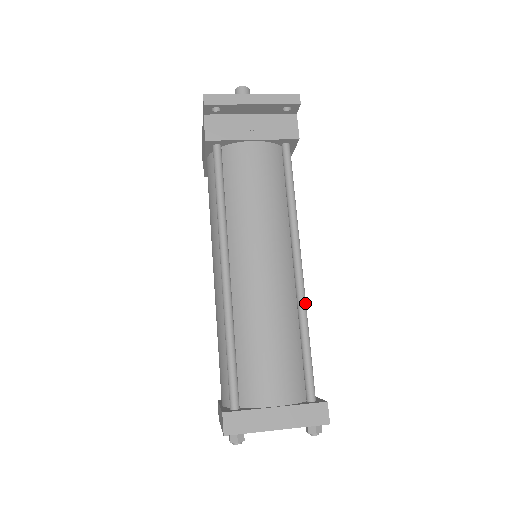
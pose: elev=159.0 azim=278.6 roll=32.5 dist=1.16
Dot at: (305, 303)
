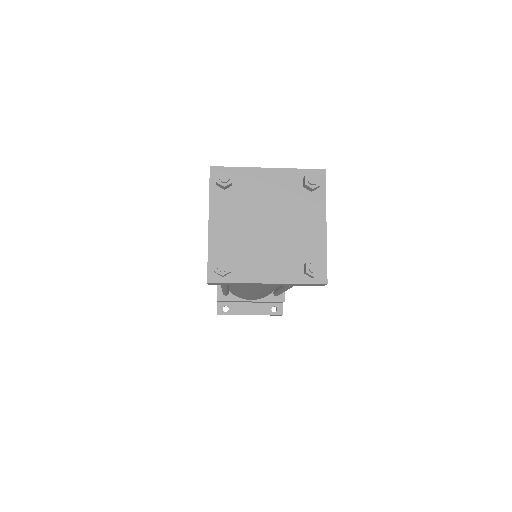
Dot at: occluded
